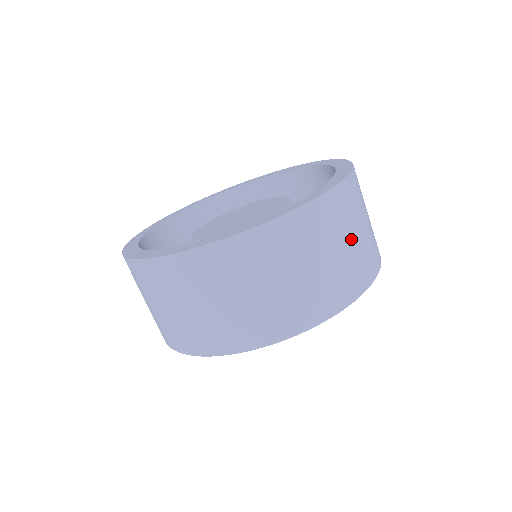
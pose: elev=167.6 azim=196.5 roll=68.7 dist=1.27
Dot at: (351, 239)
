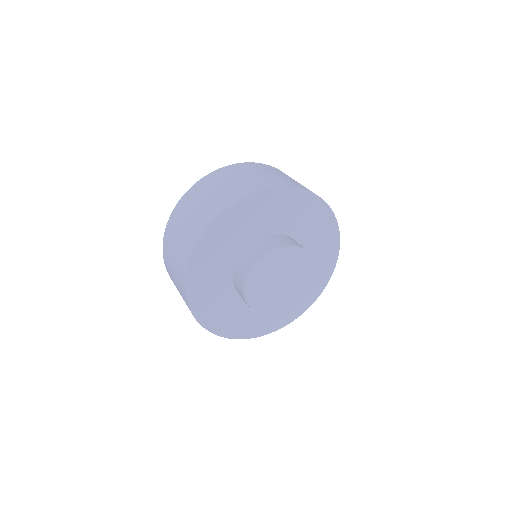
Dot at: (236, 179)
